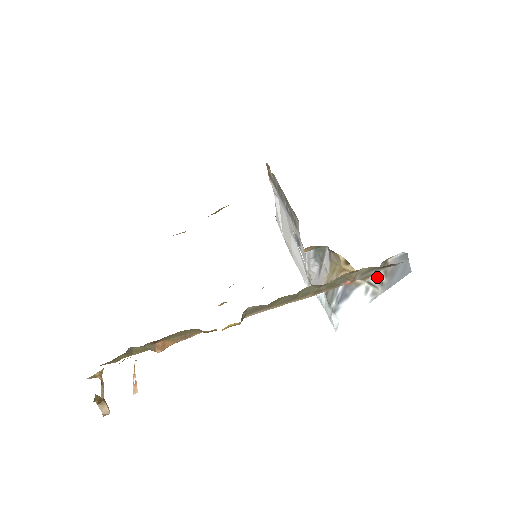
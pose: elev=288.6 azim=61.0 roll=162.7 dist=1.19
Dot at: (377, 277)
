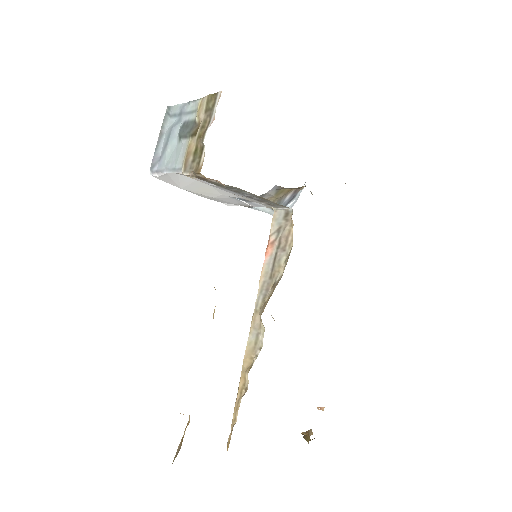
Dot at: occluded
